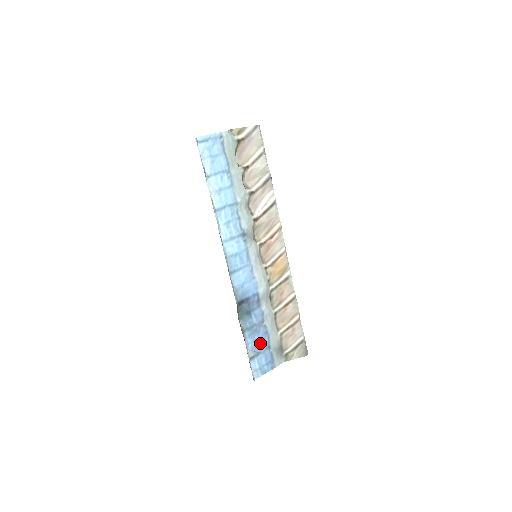
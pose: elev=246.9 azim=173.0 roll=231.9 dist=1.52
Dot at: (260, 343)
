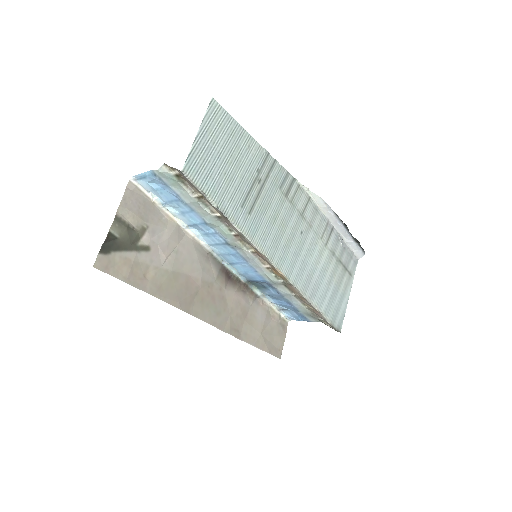
Dot at: (286, 305)
